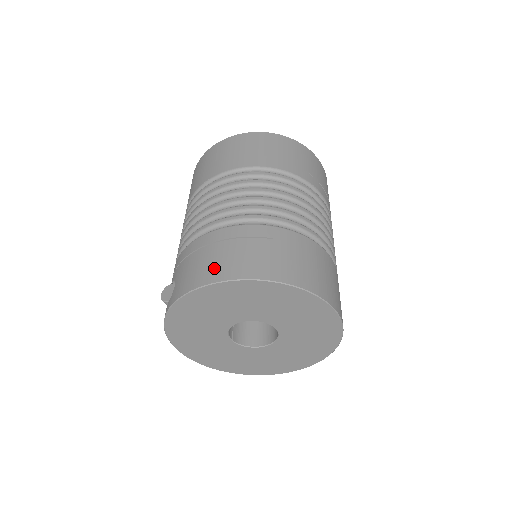
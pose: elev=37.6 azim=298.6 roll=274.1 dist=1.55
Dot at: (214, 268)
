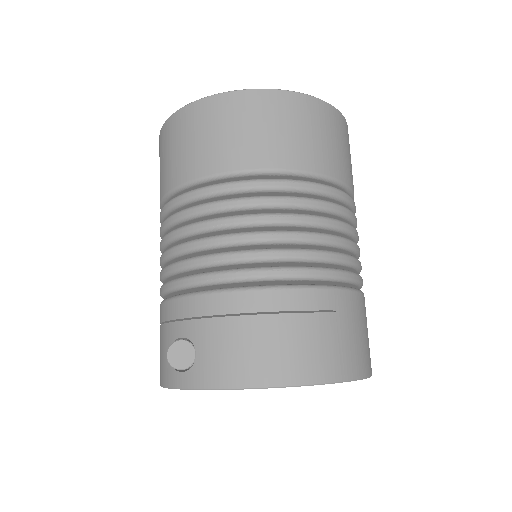
Dot at: (270, 362)
